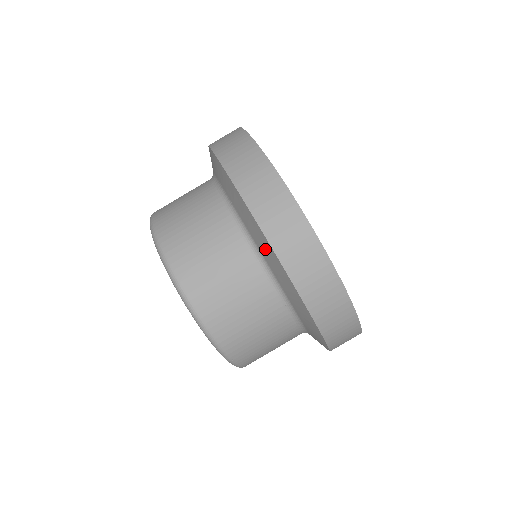
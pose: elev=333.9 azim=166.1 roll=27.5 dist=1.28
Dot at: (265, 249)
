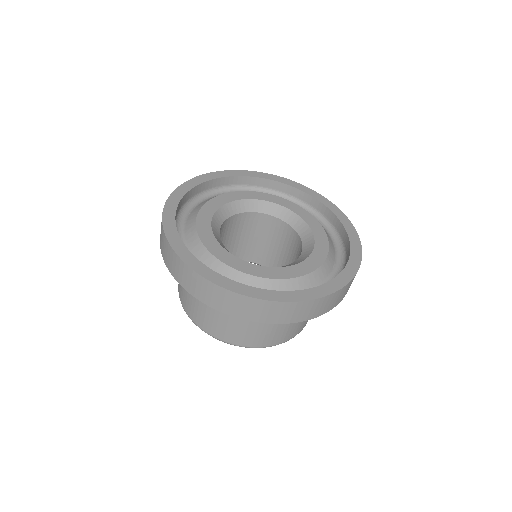
Dot at: occluded
